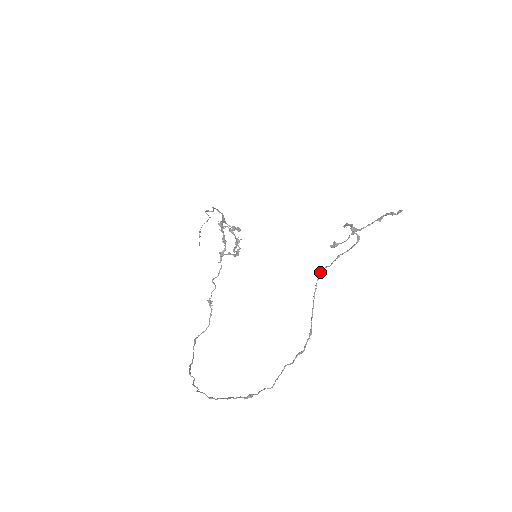
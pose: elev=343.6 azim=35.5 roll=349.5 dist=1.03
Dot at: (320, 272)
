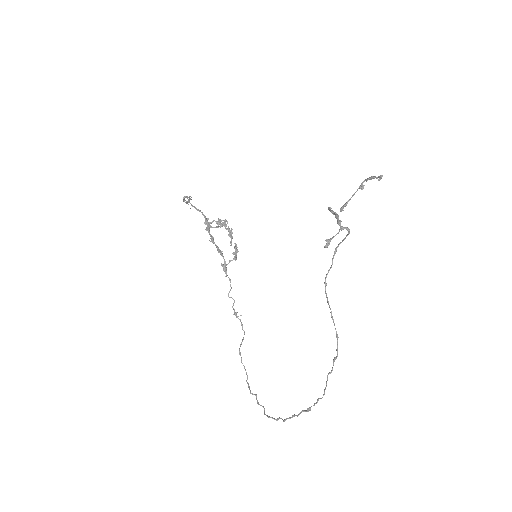
Dot at: (325, 281)
